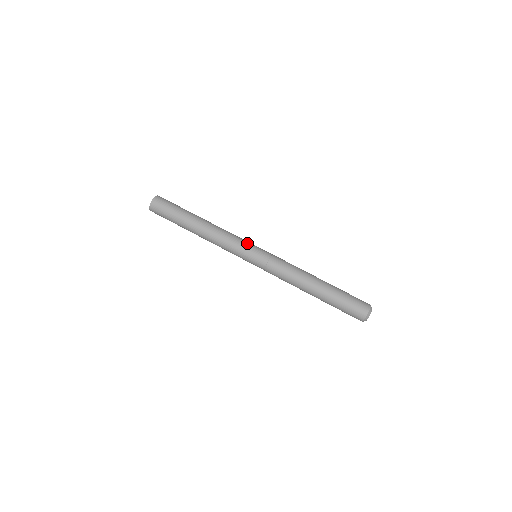
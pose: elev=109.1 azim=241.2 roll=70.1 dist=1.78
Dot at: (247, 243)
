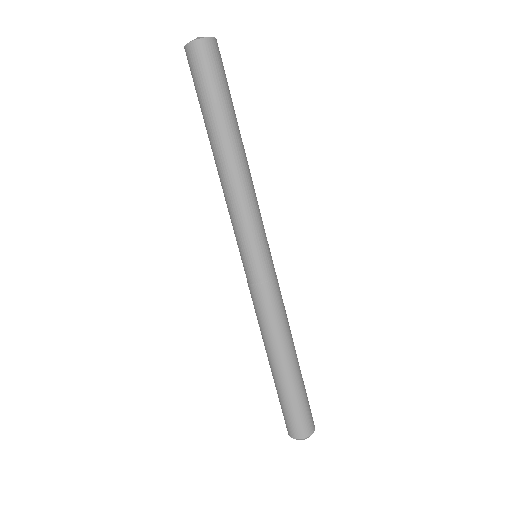
Dot at: (261, 234)
